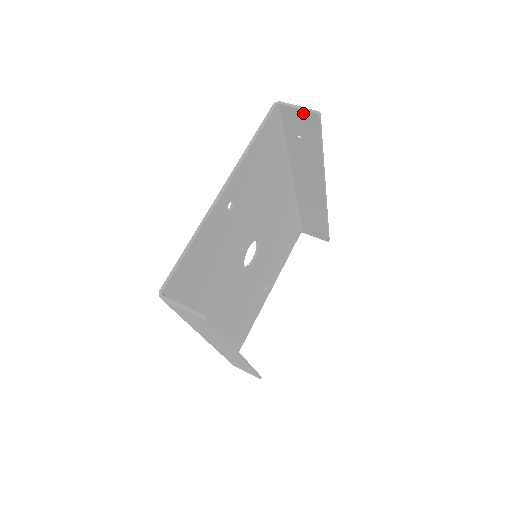
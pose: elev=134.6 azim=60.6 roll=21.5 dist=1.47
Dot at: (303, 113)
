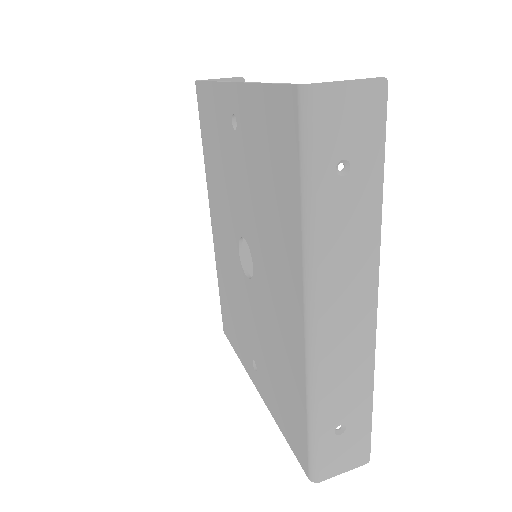
Dot at: occluded
